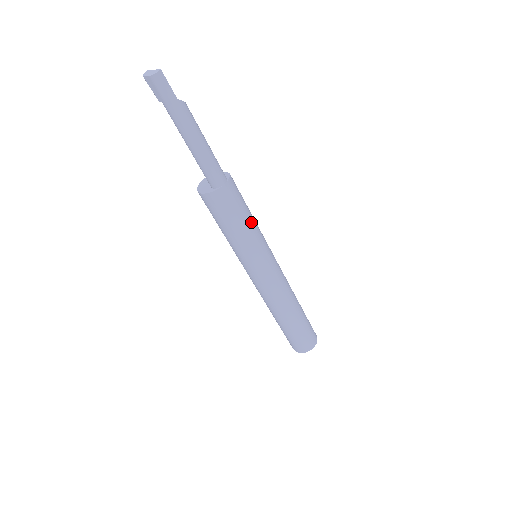
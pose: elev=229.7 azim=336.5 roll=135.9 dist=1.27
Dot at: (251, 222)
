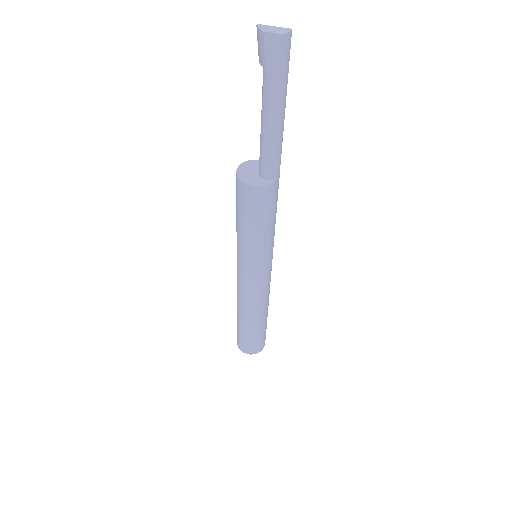
Dot at: occluded
